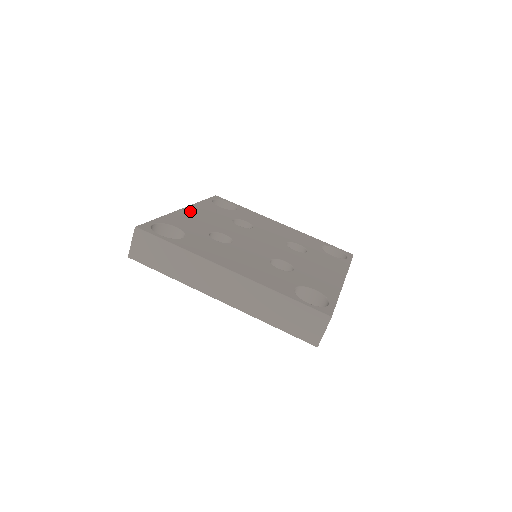
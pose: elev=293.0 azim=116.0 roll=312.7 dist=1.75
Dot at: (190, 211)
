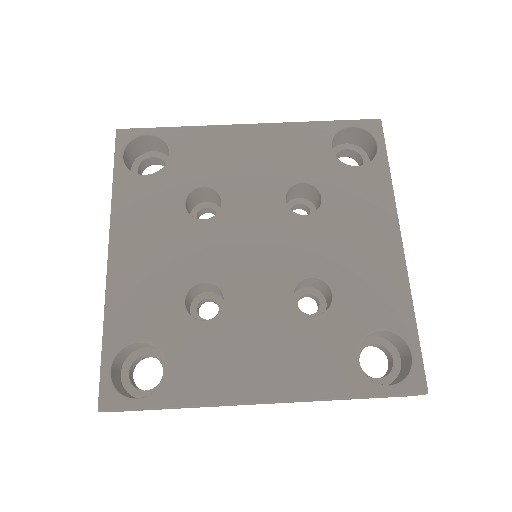
Dot at: (122, 254)
